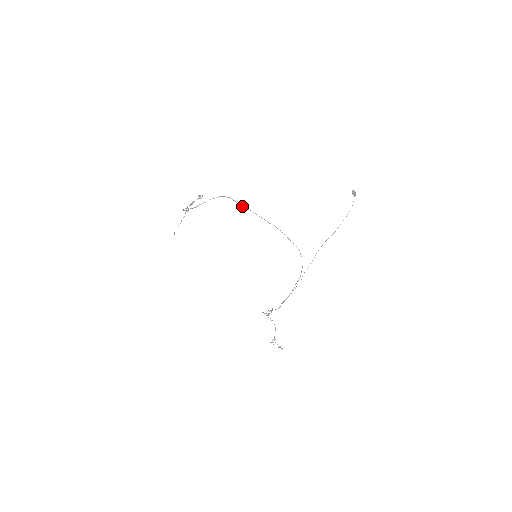
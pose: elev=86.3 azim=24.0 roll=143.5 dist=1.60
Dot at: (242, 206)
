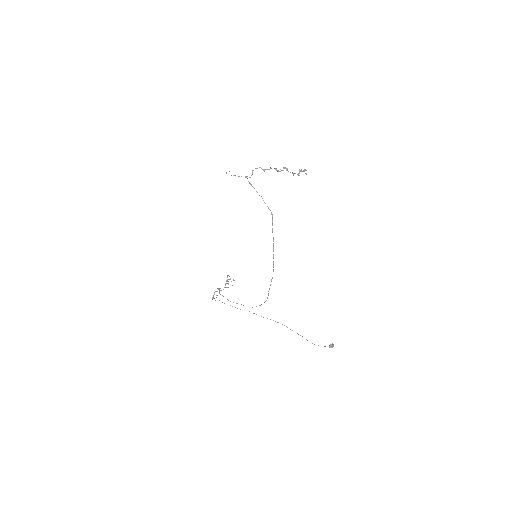
Dot at: (272, 231)
